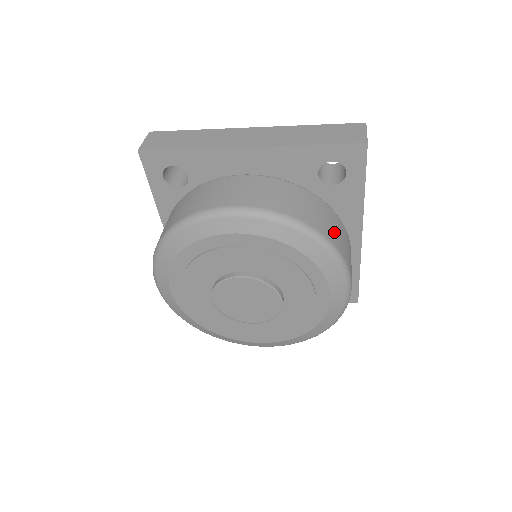
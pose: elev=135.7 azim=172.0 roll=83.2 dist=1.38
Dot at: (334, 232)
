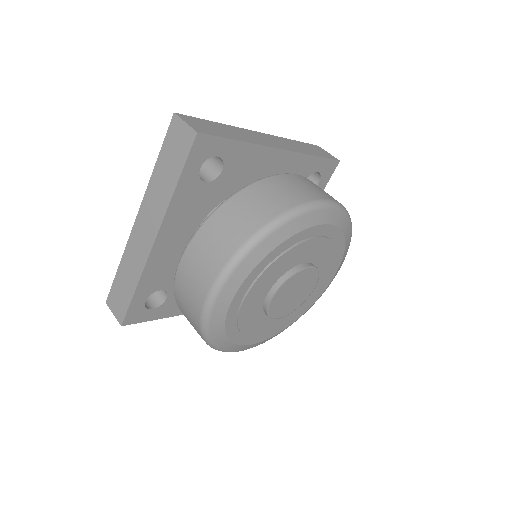
Dot at: (270, 203)
